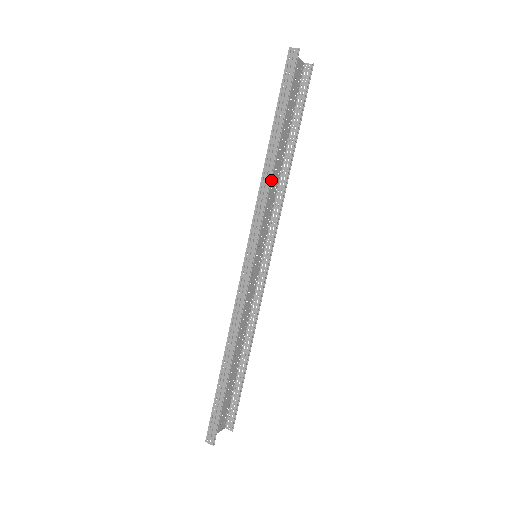
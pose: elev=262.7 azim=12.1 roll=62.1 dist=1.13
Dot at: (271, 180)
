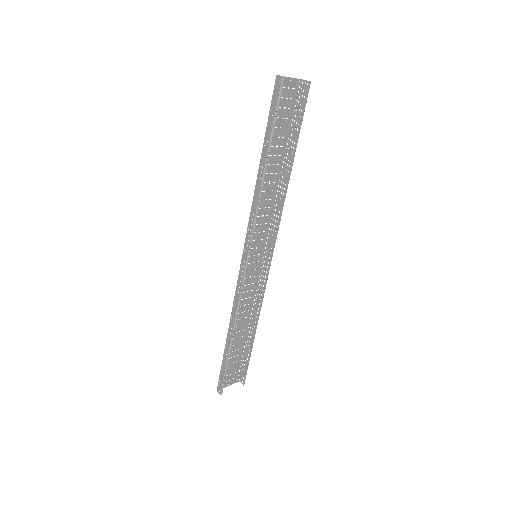
Dot at: (260, 197)
